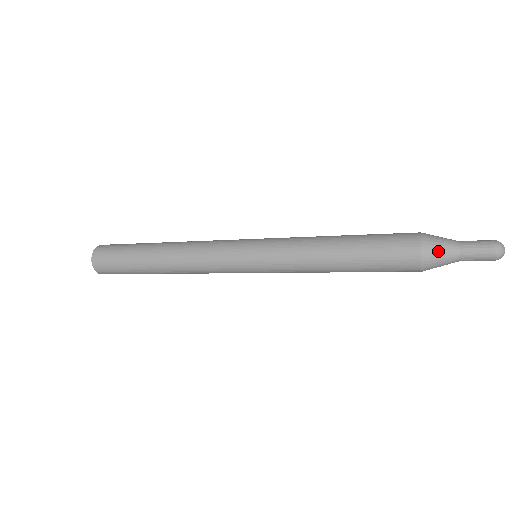
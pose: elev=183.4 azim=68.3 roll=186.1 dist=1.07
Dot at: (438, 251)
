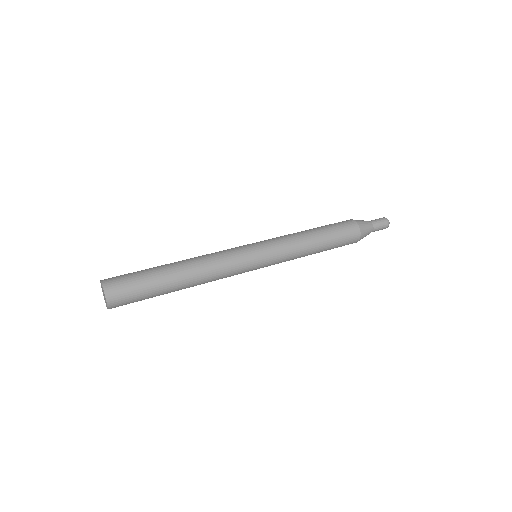
Dot at: occluded
